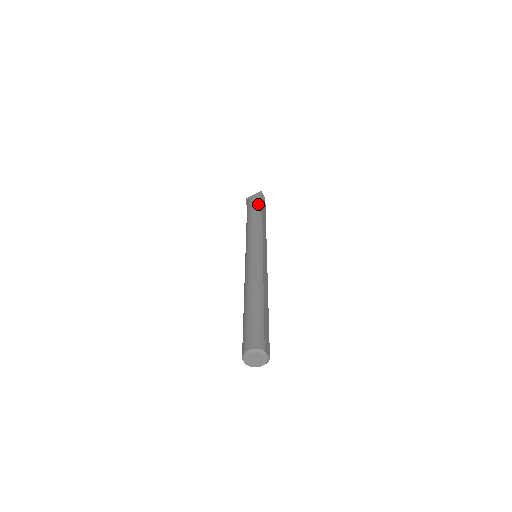
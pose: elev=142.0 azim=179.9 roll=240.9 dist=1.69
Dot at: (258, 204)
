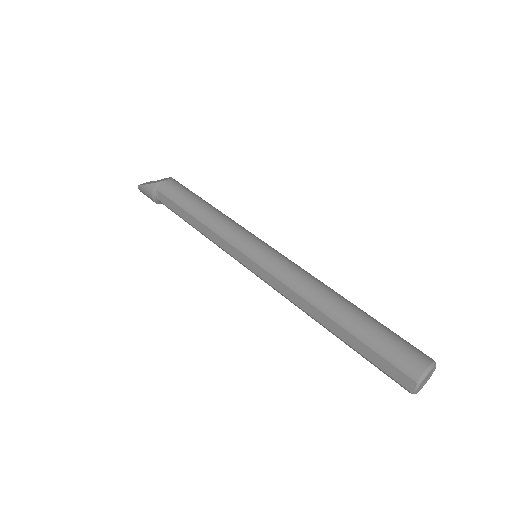
Dot at: occluded
